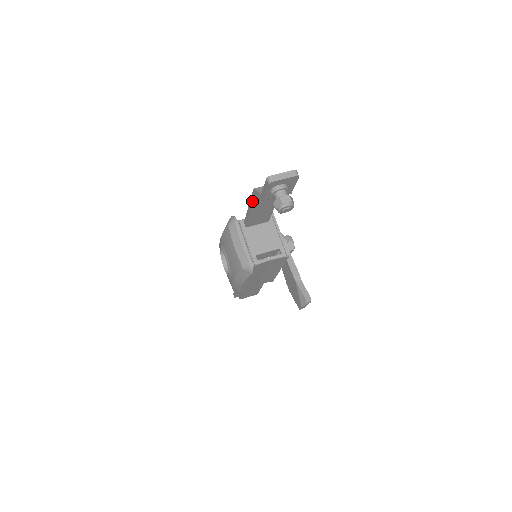
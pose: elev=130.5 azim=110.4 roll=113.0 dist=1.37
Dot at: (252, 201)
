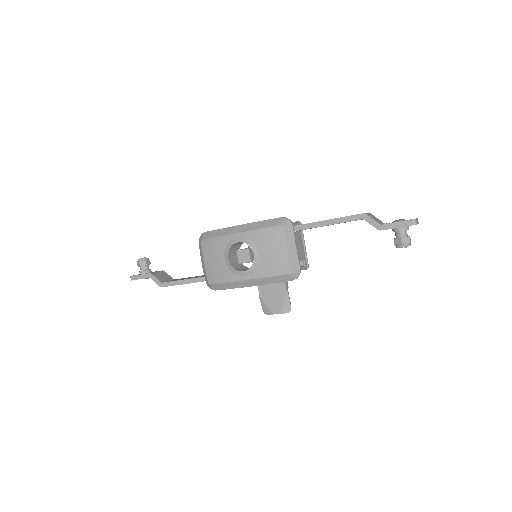
Dot at: (346, 220)
